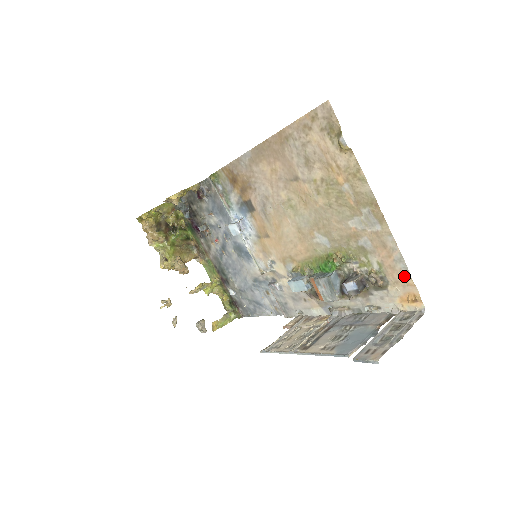
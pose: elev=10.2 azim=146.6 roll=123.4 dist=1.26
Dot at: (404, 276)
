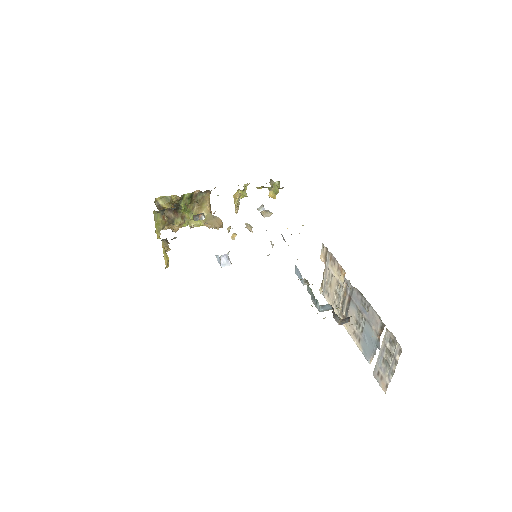
Dot at: occluded
